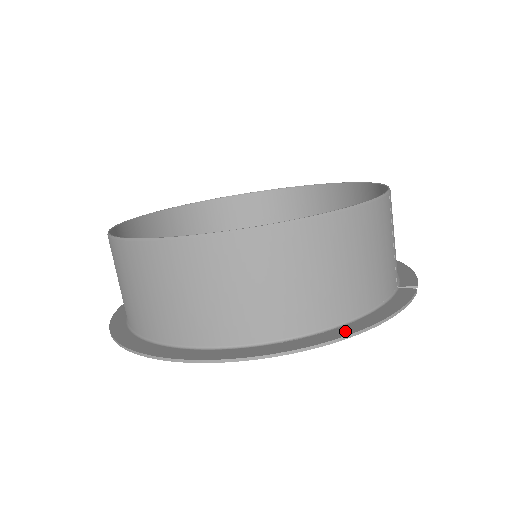
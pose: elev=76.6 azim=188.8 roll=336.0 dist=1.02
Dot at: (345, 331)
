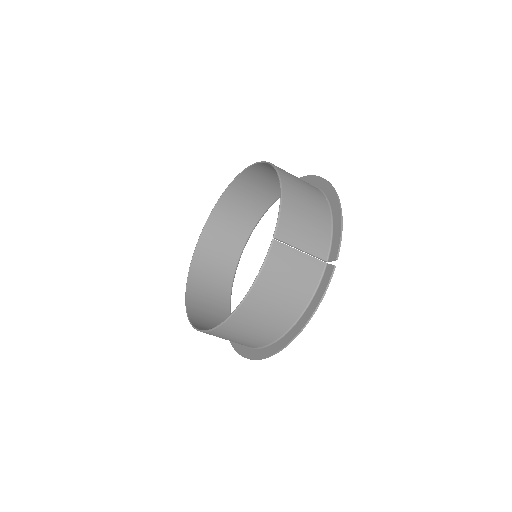
Dot at: (296, 331)
